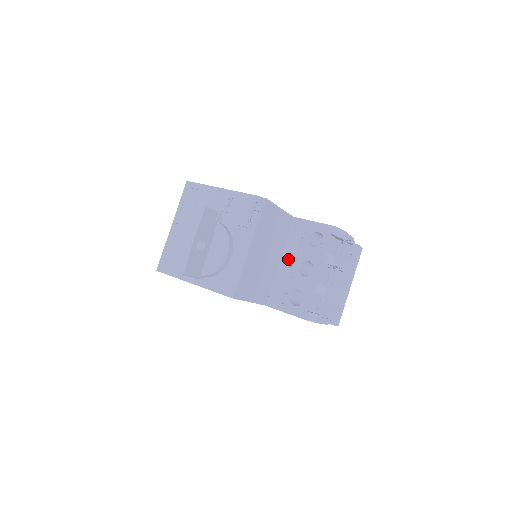
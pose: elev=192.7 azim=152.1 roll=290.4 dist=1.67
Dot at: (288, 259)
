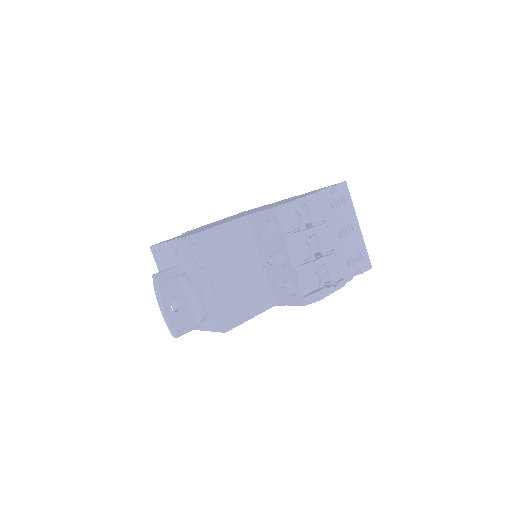
Dot at: (265, 256)
